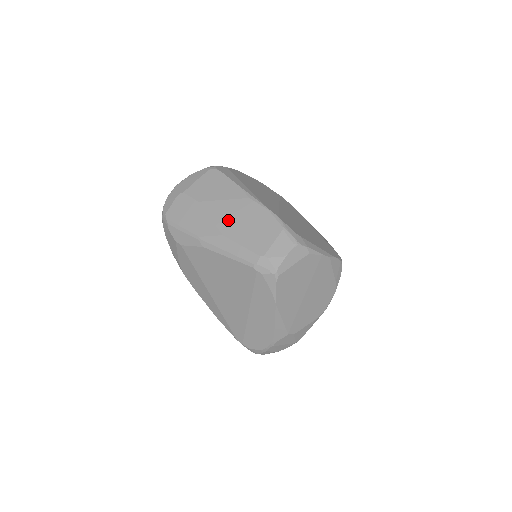
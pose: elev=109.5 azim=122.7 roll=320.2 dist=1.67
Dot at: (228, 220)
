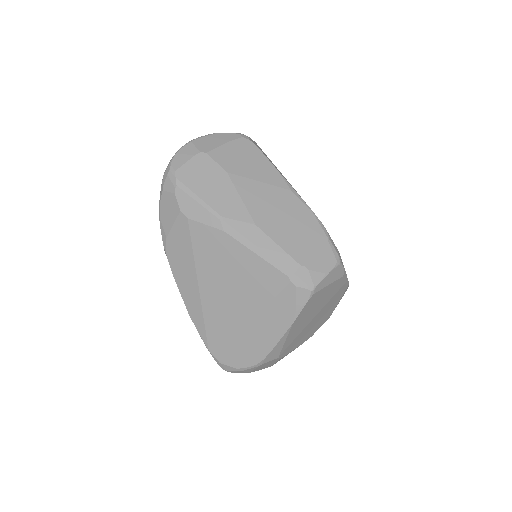
Dot at: (264, 208)
